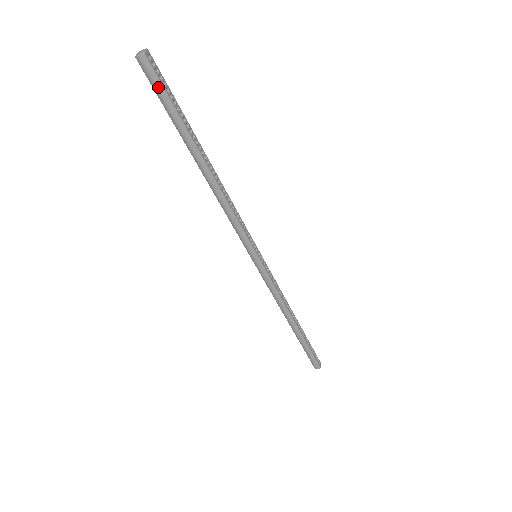
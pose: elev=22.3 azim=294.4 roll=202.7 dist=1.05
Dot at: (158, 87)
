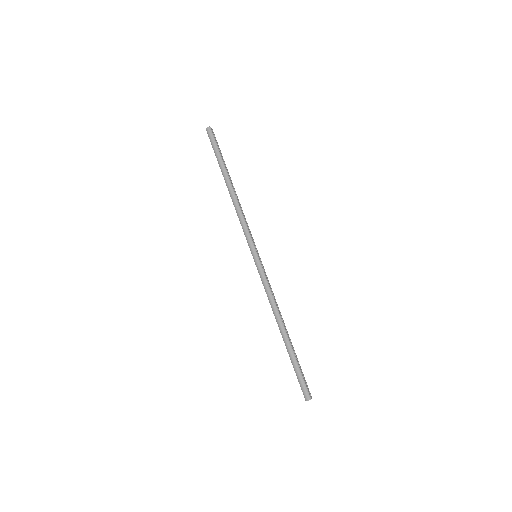
Dot at: (213, 141)
